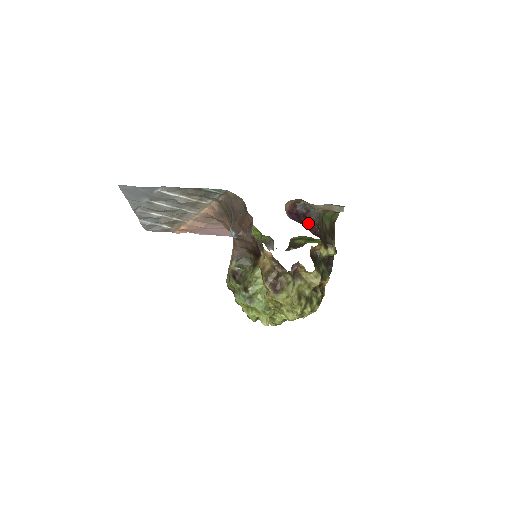
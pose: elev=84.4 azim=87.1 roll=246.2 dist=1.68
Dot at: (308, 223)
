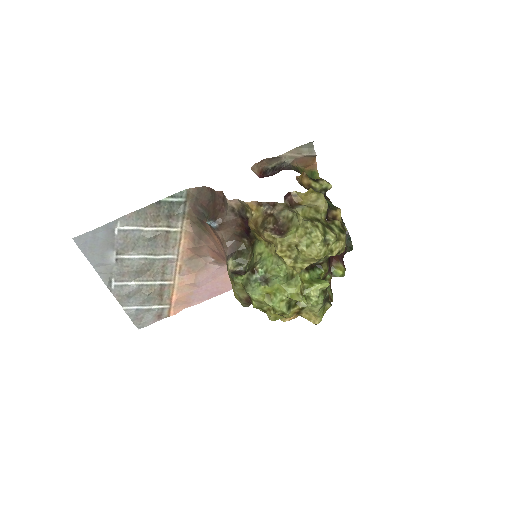
Dot at: occluded
